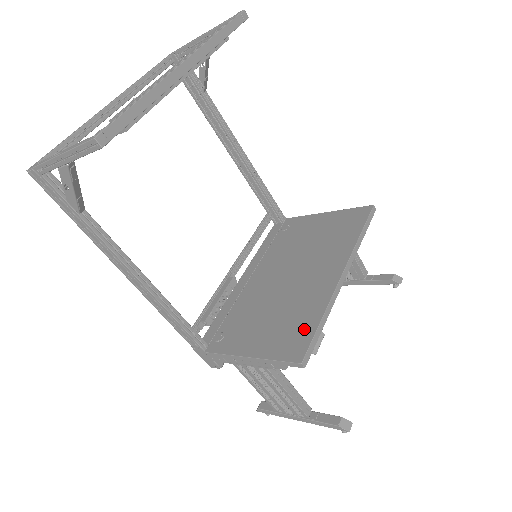
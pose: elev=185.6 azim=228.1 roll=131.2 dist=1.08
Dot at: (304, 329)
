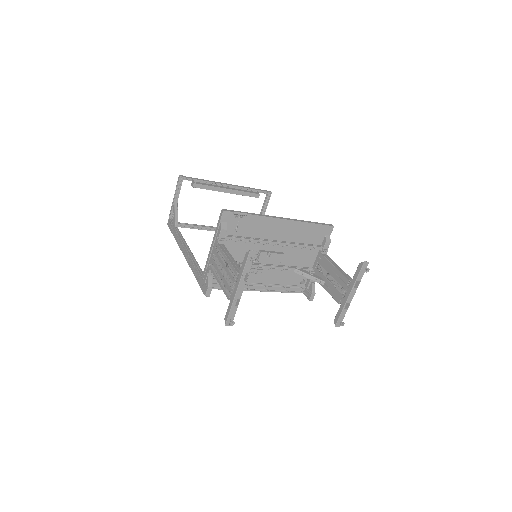
Dot at: (240, 219)
